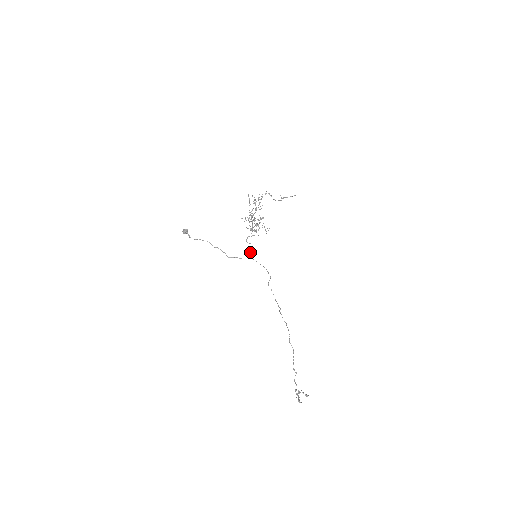
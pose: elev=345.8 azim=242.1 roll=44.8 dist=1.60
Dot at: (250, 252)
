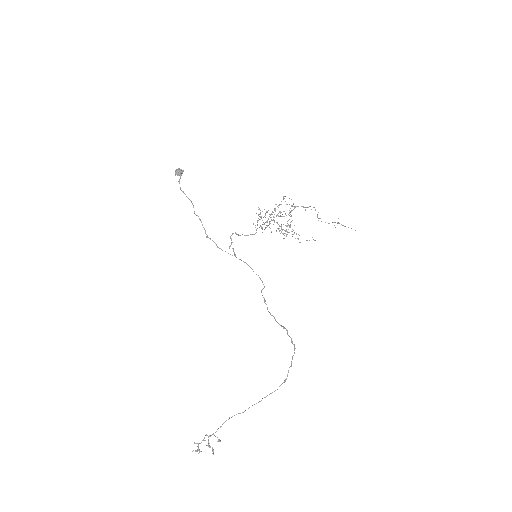
Dot at: (232, 248)
